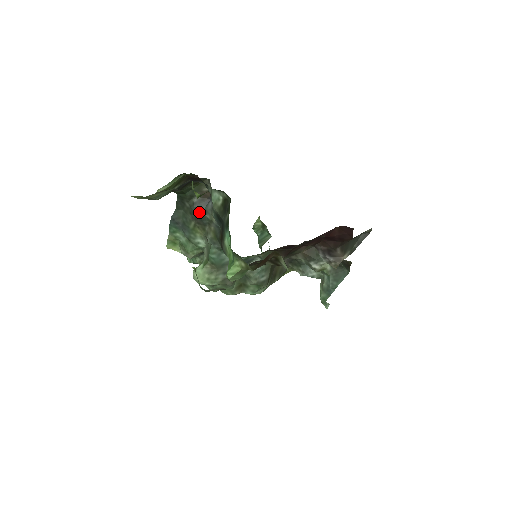
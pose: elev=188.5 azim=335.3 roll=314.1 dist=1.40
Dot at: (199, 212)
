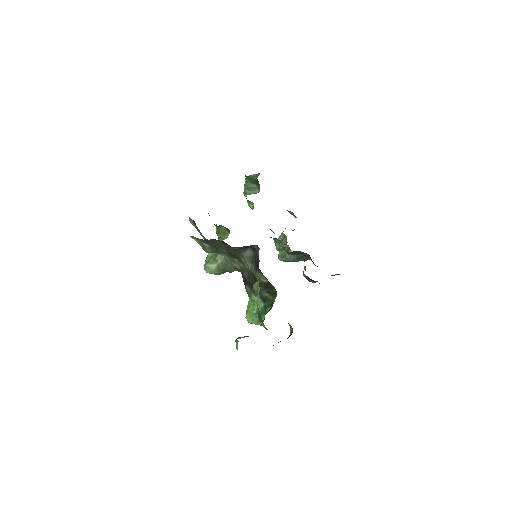
Dot at: (236, 255)
